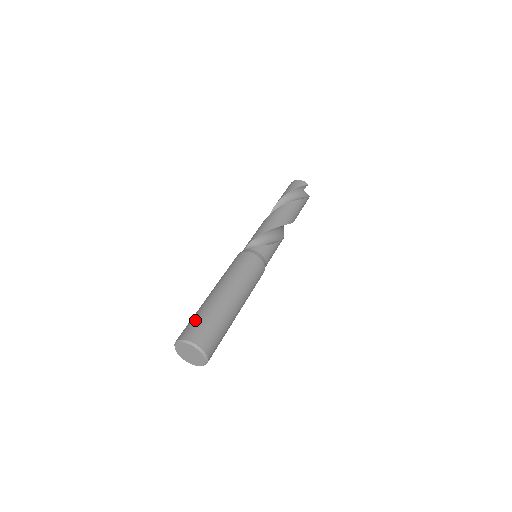
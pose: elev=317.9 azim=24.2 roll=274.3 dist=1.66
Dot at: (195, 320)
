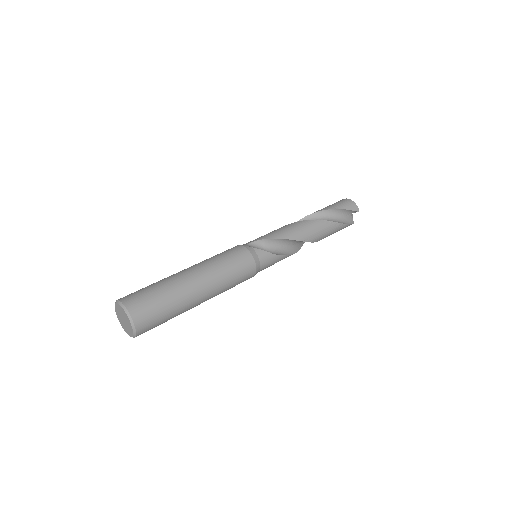
Dot at: (149, 291)
